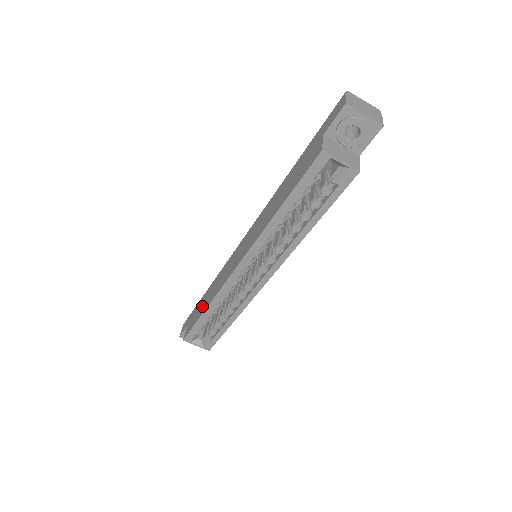
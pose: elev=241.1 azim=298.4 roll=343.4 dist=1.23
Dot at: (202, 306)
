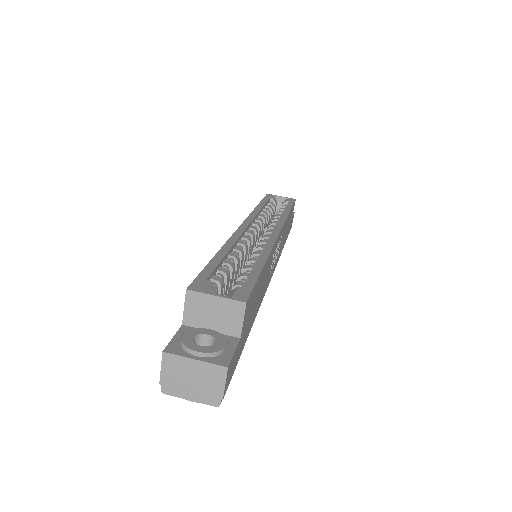
Dot at: occluded
